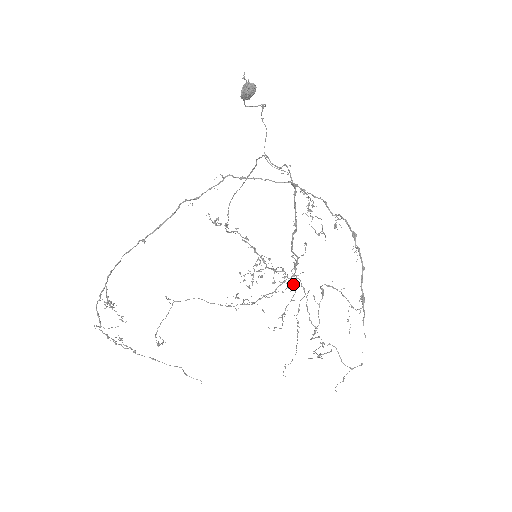
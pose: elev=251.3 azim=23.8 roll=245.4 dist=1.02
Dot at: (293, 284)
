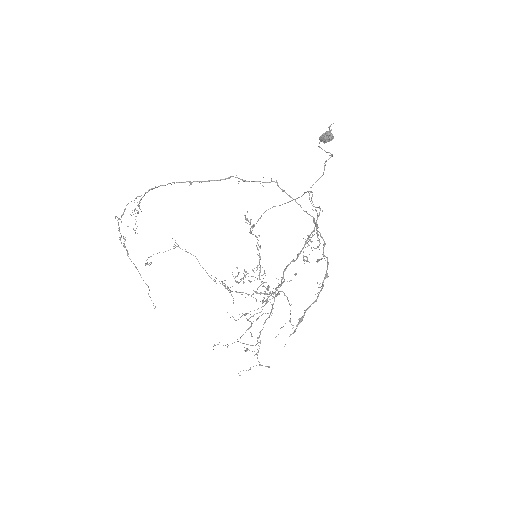
Dot at: (267, 298)
